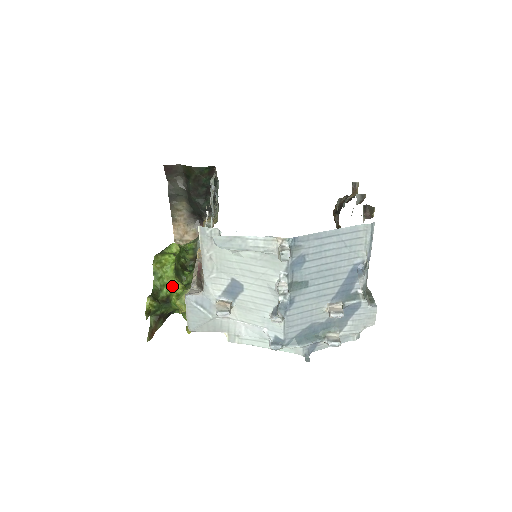
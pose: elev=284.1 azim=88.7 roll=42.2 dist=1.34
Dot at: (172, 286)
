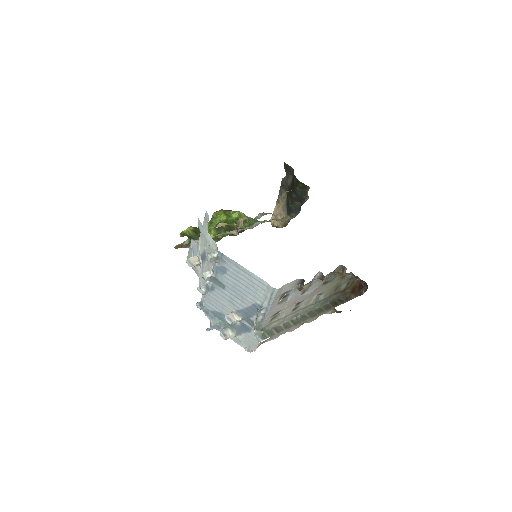
Dot at: (209, 232)
